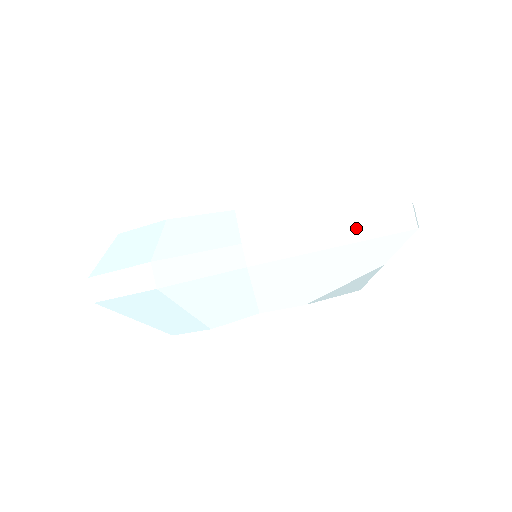
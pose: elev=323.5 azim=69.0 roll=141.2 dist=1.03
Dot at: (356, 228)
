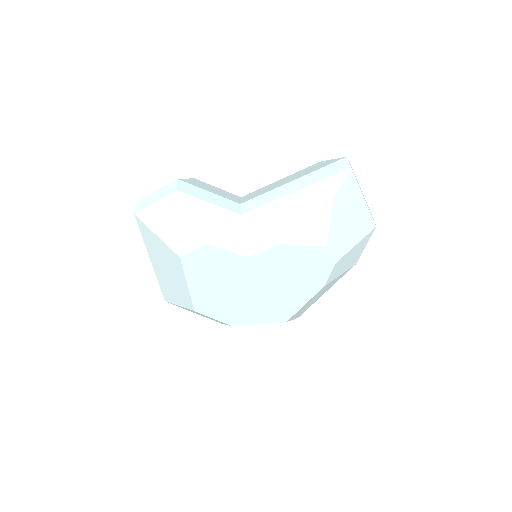
Dot at: (313, 177)
